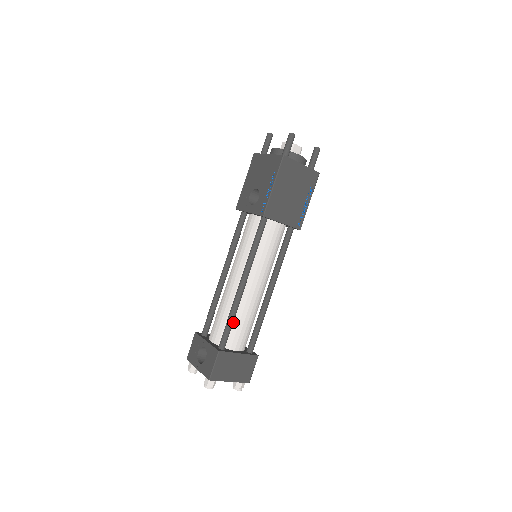
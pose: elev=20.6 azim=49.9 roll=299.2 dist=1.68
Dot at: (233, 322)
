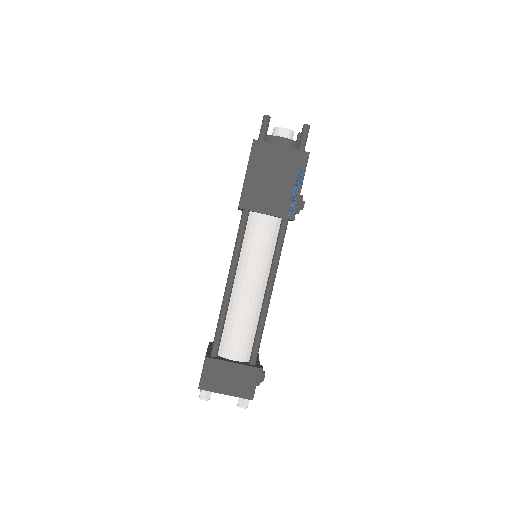
Dot at: (226, 327)
